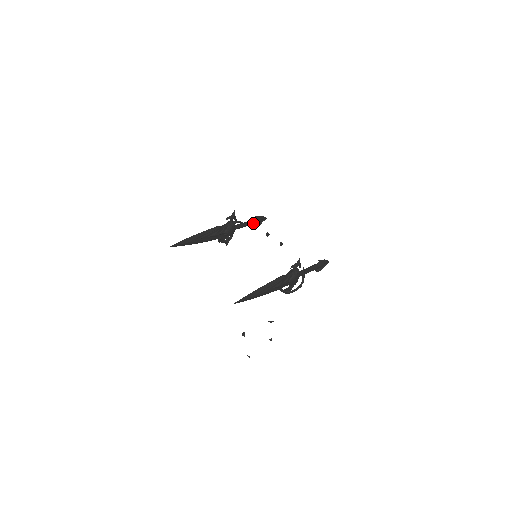
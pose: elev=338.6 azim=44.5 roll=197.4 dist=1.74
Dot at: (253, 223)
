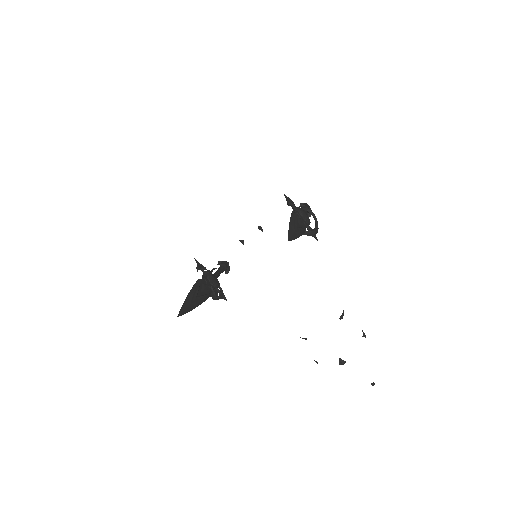
Dot at: (223, 268)
